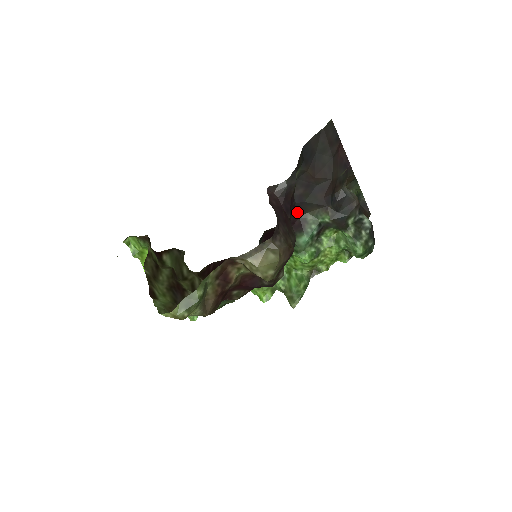
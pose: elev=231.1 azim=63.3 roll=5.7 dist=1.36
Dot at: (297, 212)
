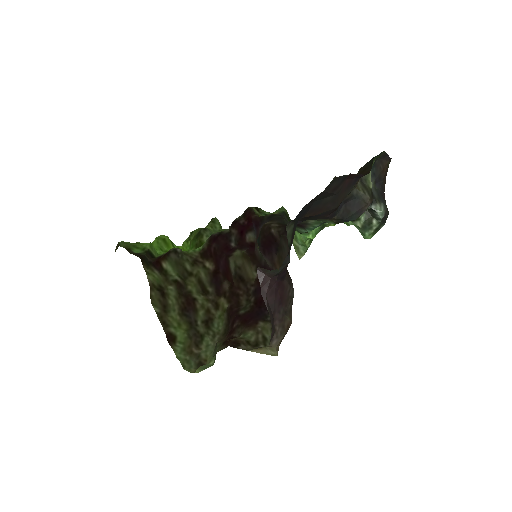
Dot at: occluded
